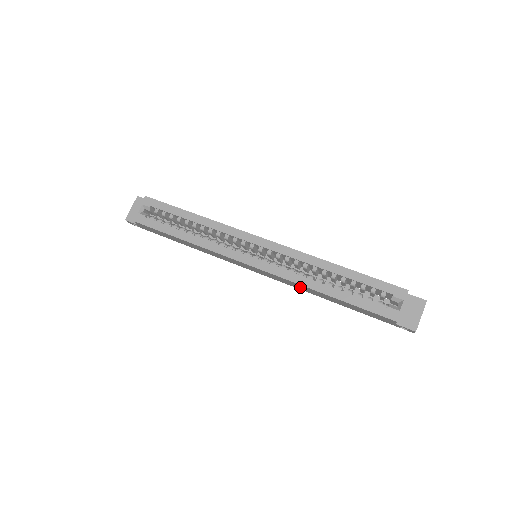
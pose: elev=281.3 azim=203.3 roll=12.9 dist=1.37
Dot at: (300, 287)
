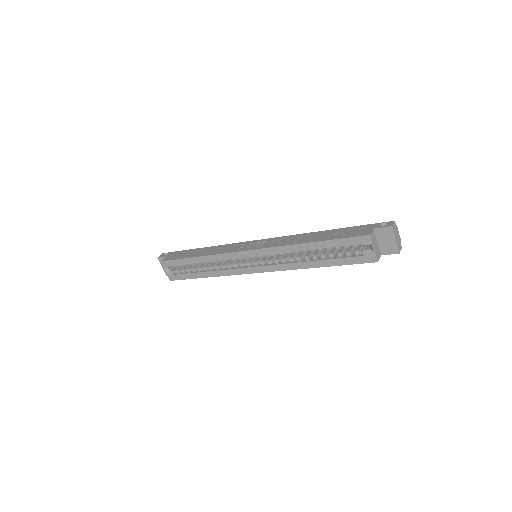
Dot at: occluded
